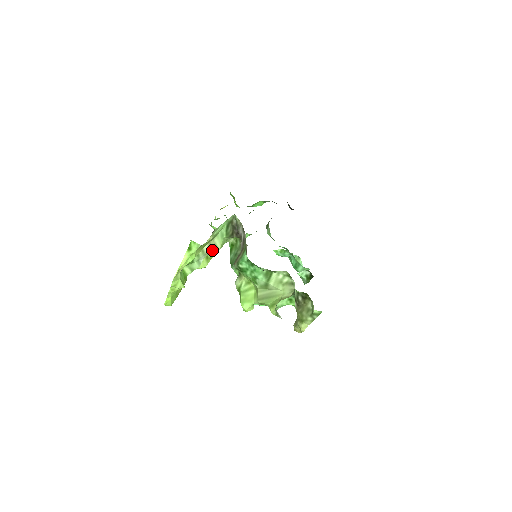
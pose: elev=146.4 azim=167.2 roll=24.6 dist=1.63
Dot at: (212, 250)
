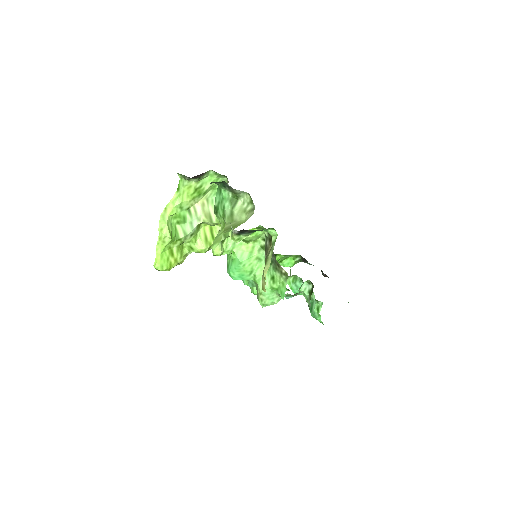
Dot at: (206, 217)
